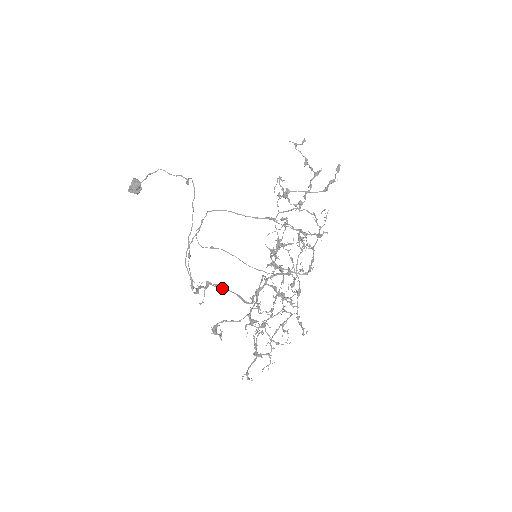
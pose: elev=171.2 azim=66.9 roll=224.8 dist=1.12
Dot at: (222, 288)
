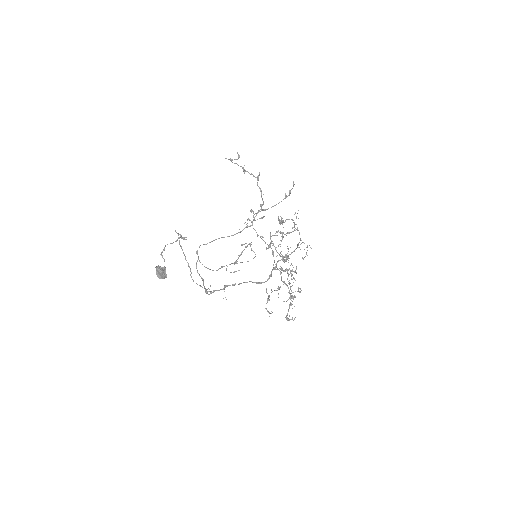
Dot at: (239, 284)
